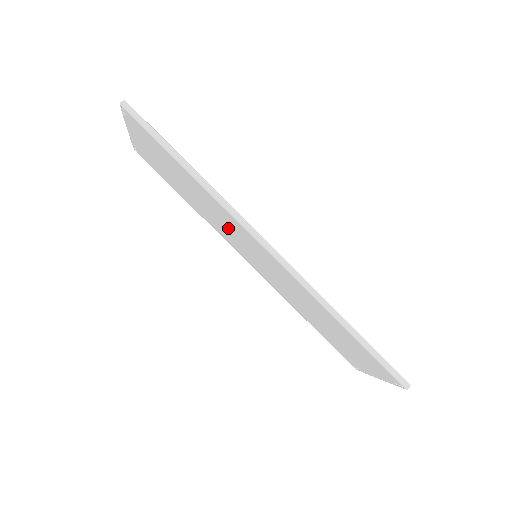
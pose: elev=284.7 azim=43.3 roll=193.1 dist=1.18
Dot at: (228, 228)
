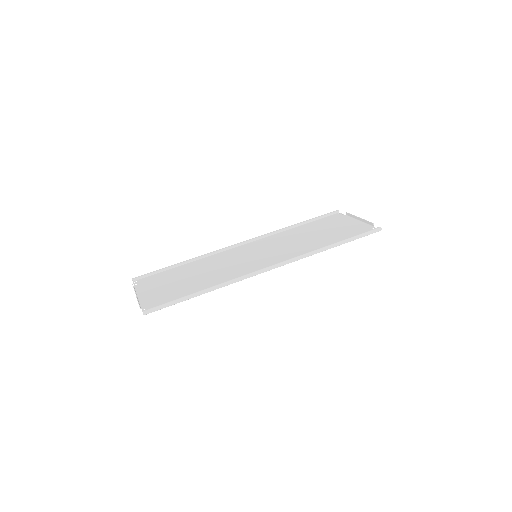
Dot at: (233, 266)
